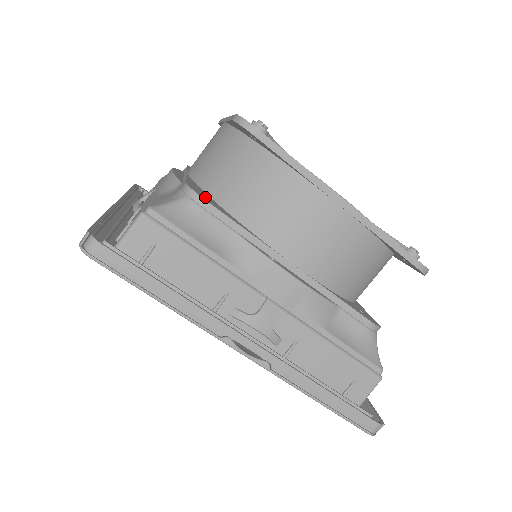
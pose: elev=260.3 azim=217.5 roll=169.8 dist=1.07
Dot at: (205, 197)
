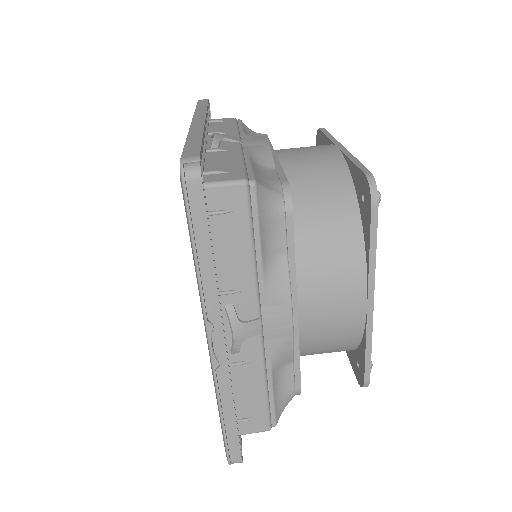
Dot at: occluded
